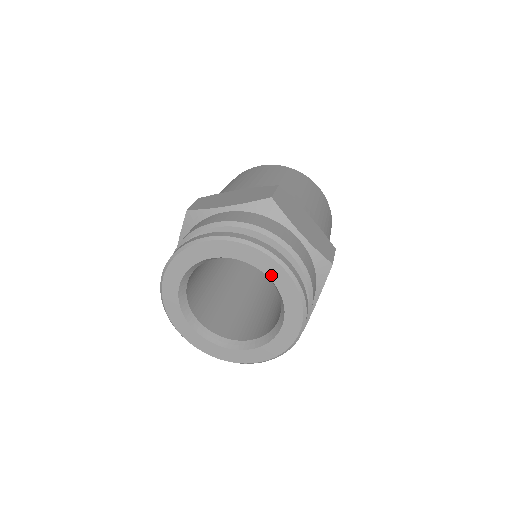
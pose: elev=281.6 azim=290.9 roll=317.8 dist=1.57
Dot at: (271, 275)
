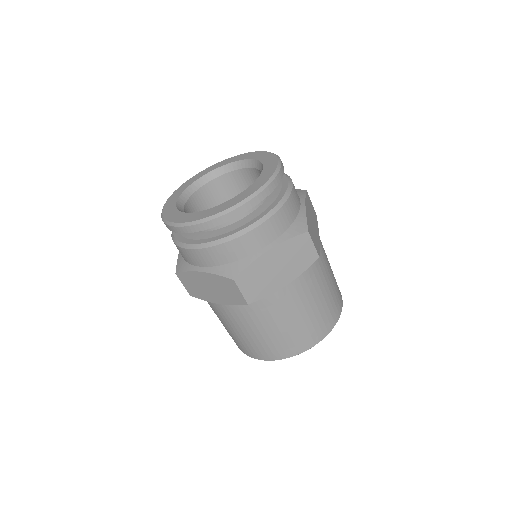
Dot at: (266, 166)
